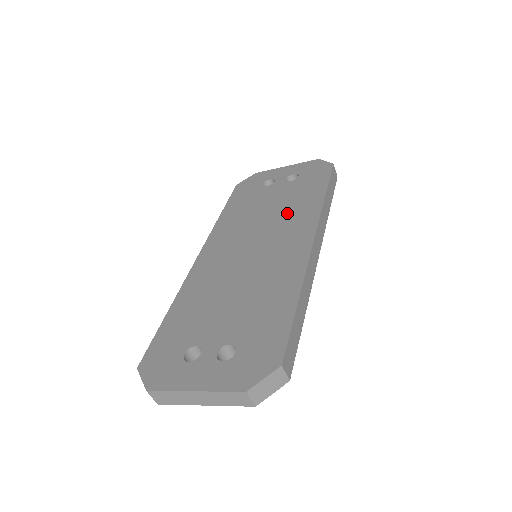
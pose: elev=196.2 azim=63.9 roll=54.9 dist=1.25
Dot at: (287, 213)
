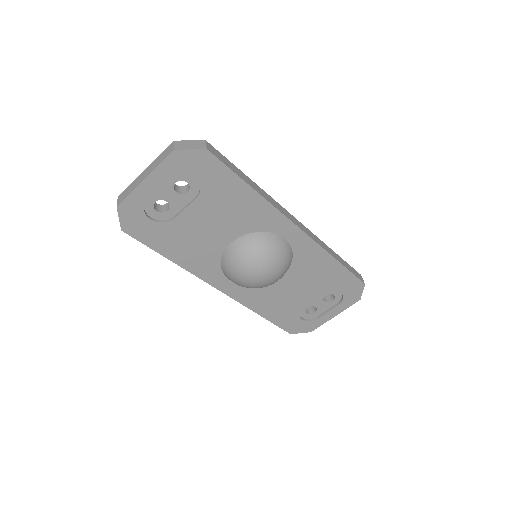
Dot at: occluded
